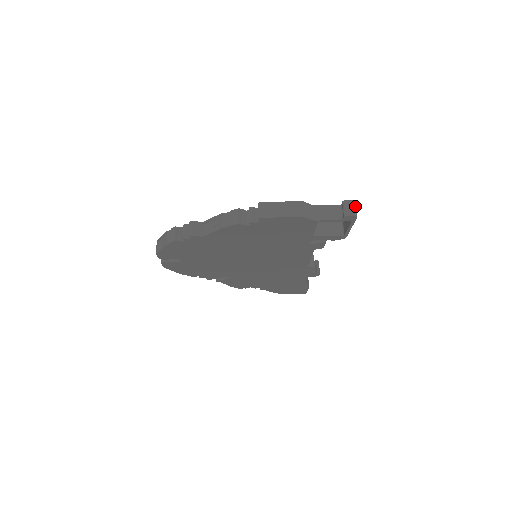
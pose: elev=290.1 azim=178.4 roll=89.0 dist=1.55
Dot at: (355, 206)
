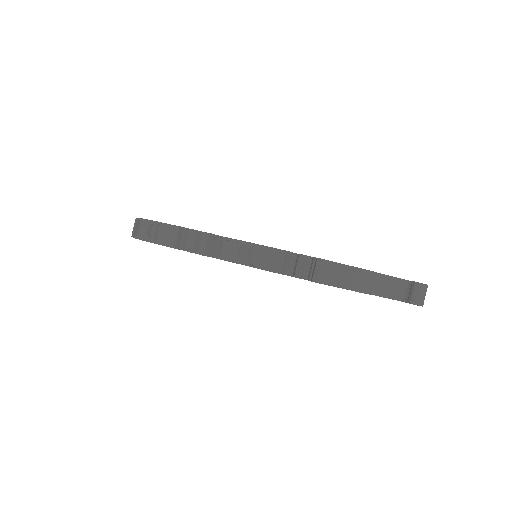
Dot at: occluded
